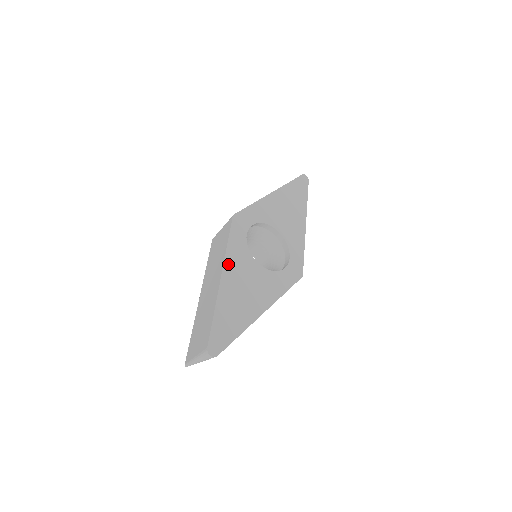
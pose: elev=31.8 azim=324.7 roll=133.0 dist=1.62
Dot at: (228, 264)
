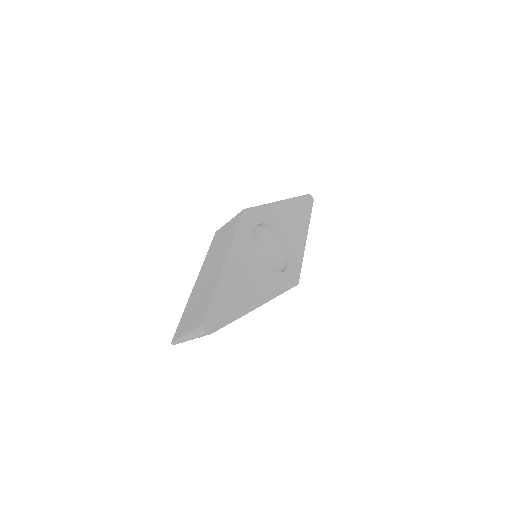
Dot at: (233, 252)
